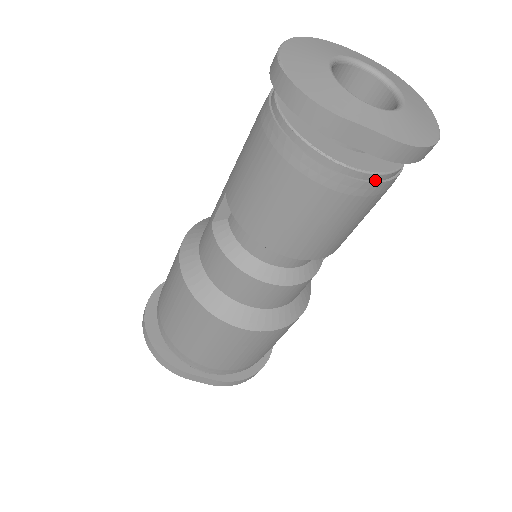
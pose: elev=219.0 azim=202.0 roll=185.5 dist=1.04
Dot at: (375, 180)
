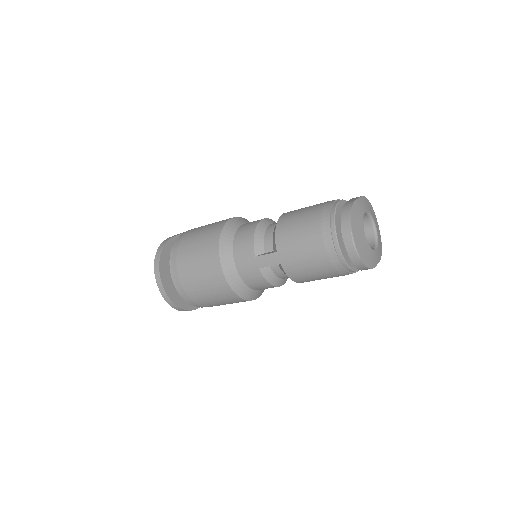
Dot at: occluded
